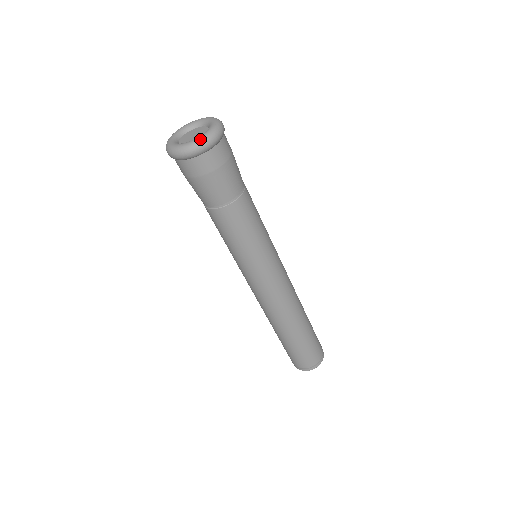
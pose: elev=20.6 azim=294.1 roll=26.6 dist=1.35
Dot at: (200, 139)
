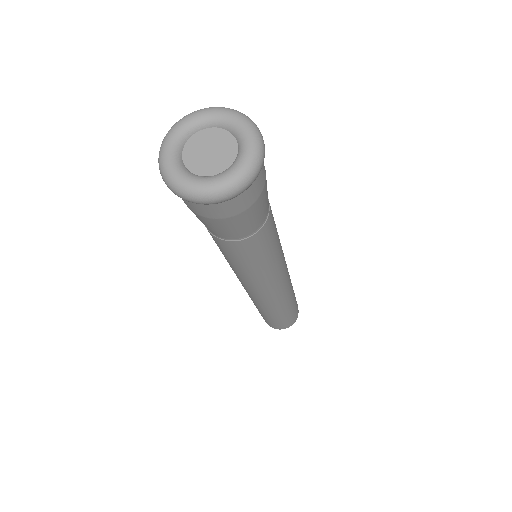
Dot at: (238, 176)
